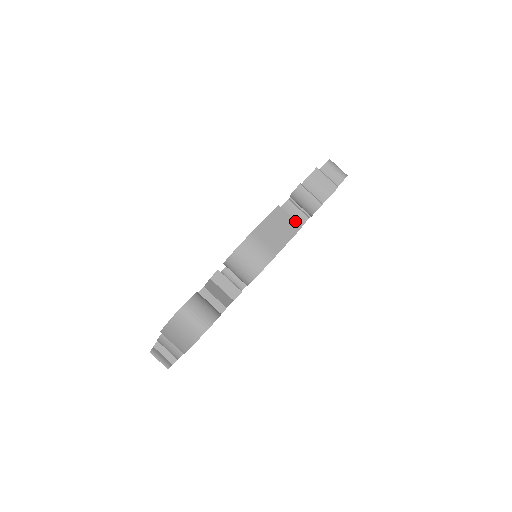
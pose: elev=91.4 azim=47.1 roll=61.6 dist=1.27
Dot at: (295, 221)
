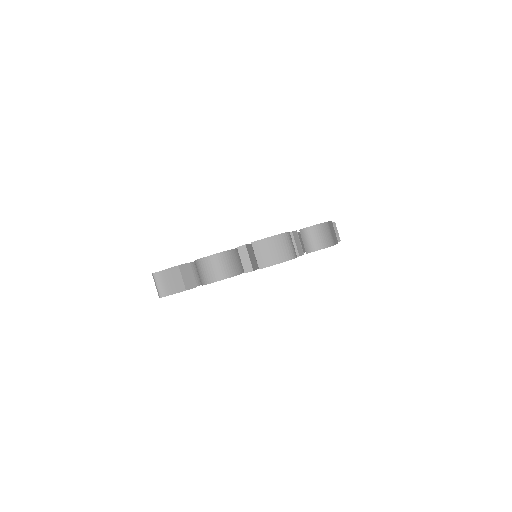
Dot at: (336, 237)
